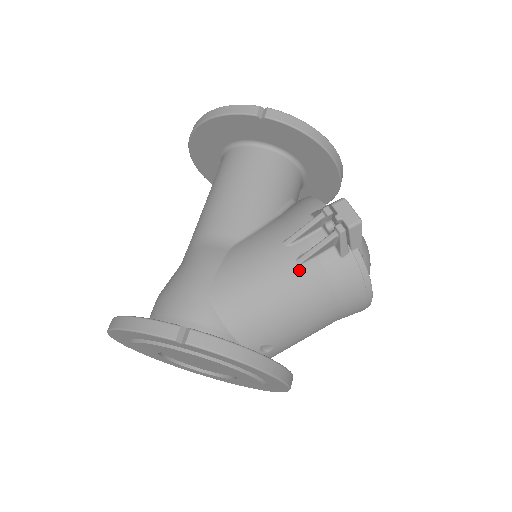
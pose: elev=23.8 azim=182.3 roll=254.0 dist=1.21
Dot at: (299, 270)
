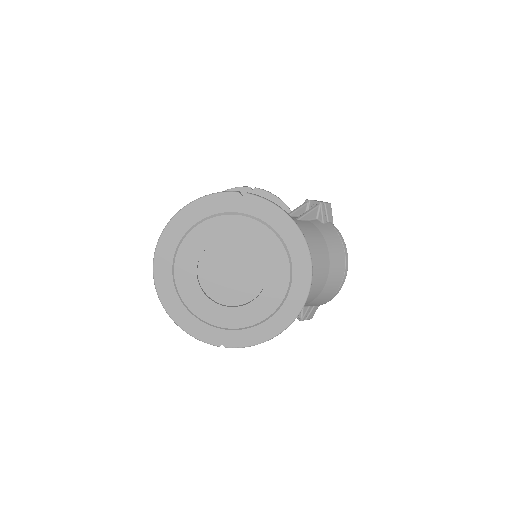
Dot at: (299, 221)
